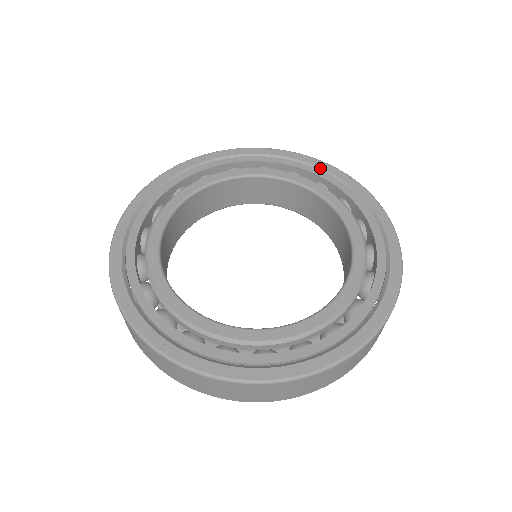
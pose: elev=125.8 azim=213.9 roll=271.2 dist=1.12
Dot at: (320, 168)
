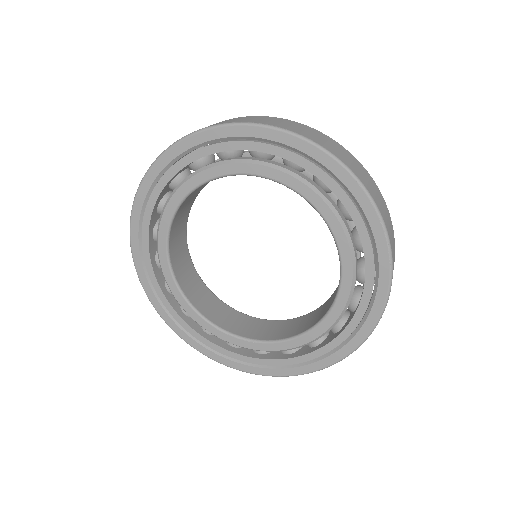
Dot at: (285, 145)
